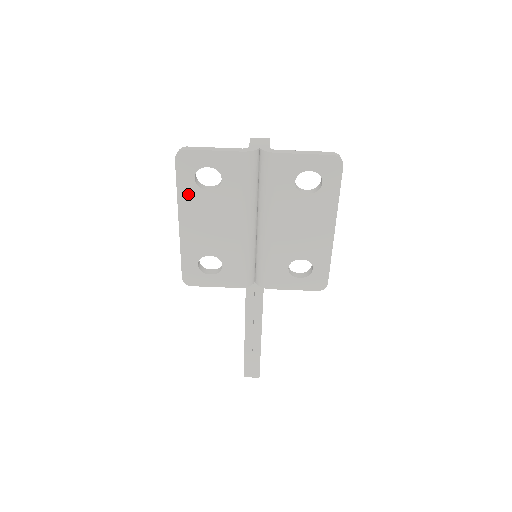
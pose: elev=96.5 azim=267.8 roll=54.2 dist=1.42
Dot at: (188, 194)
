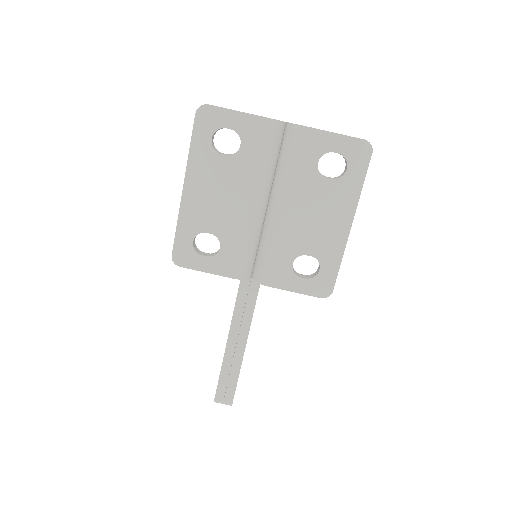
Dot at: (201, 155)
